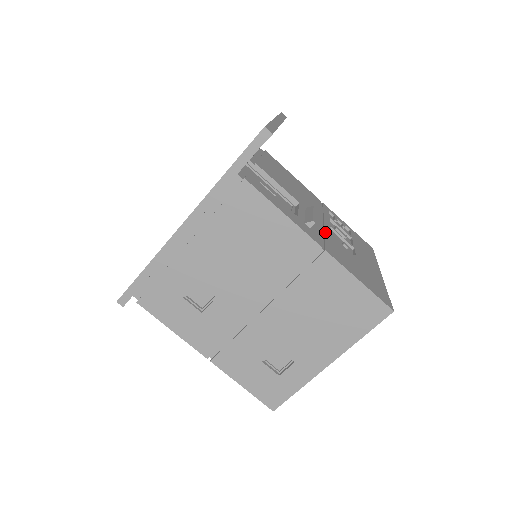
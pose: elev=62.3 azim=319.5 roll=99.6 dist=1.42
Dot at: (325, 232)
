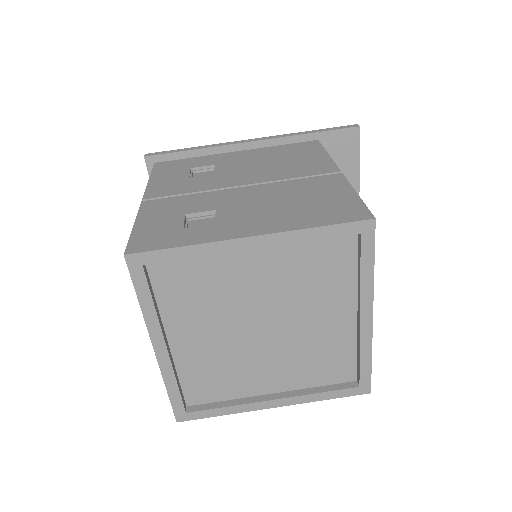
Dot at: occluded
